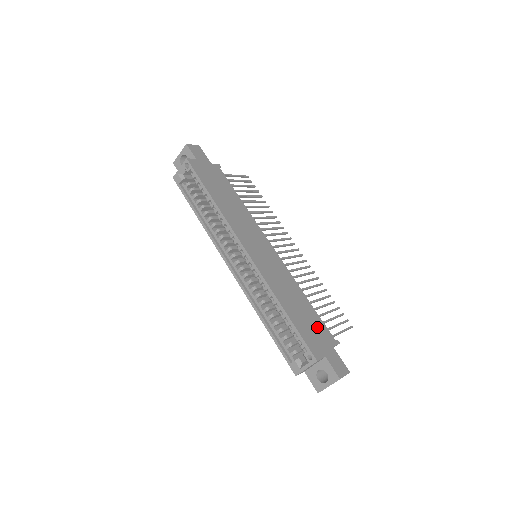
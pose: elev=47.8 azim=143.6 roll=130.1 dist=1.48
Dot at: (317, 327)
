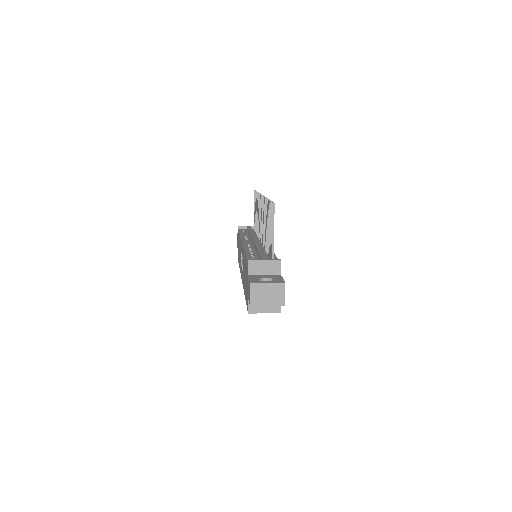
Dot at: occluded
